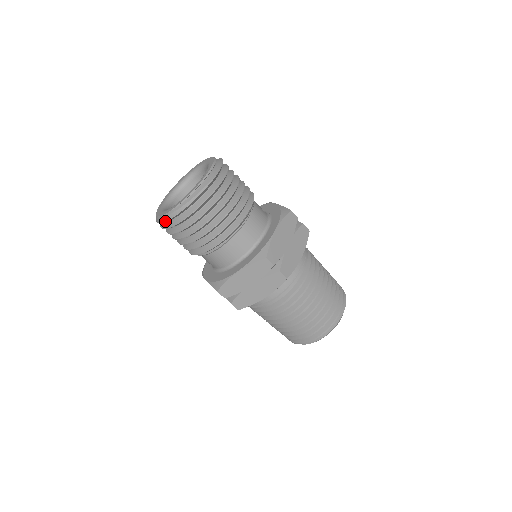
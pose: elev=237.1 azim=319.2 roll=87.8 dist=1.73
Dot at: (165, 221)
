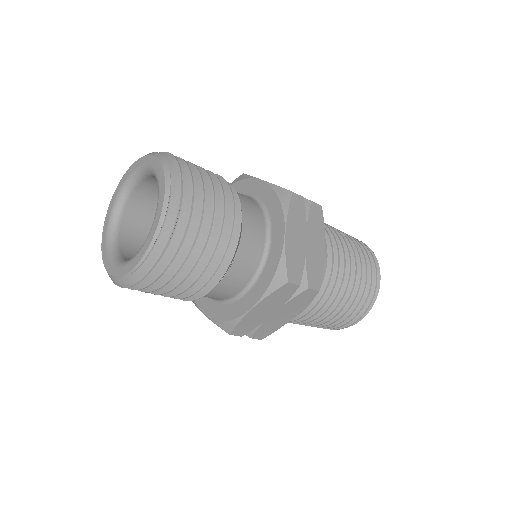
Dot at: occluded
